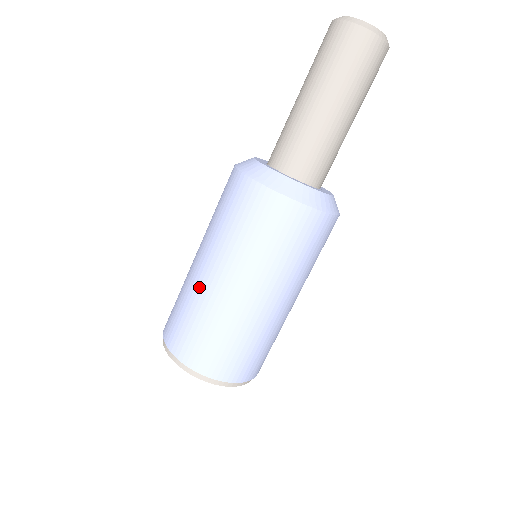
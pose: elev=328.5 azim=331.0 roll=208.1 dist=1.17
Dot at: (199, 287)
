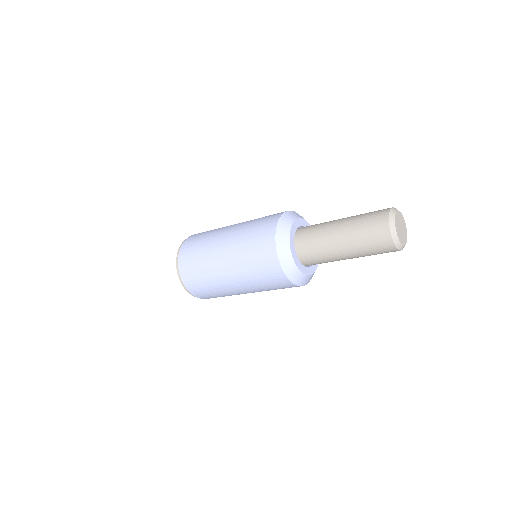
Dot at: (214, 244)
